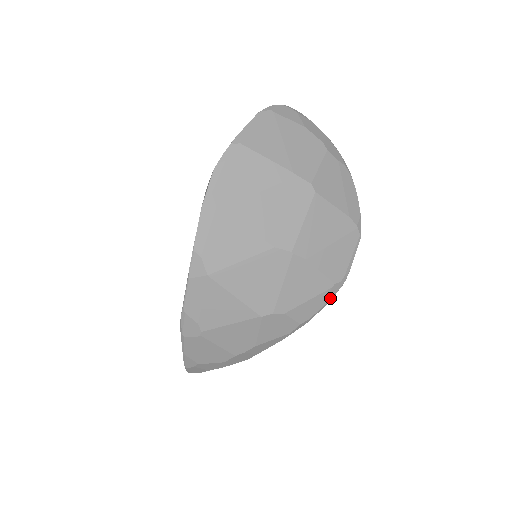
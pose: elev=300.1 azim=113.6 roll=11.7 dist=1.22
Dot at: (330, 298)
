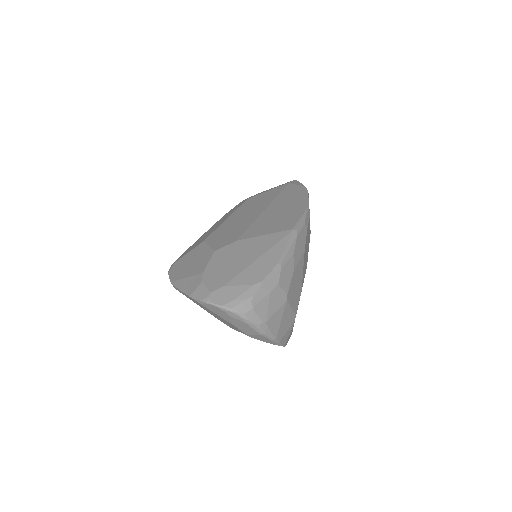
Dot at: occluded
